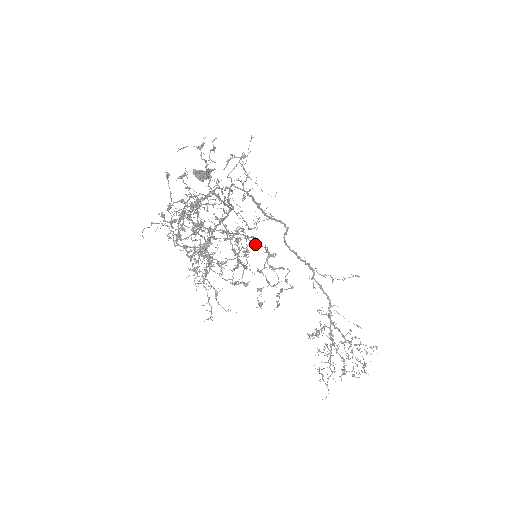
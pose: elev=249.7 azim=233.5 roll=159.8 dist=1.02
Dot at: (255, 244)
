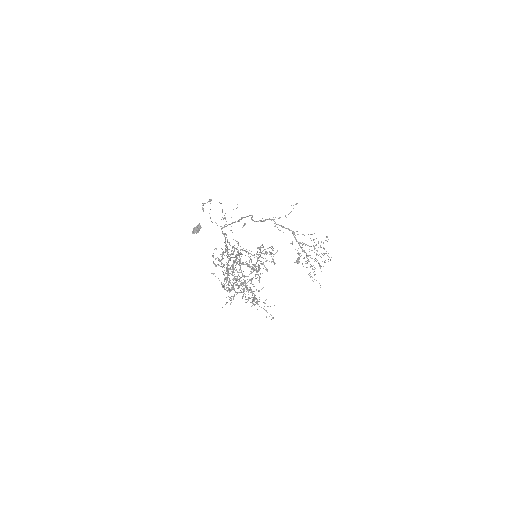
Dot at: occluded
